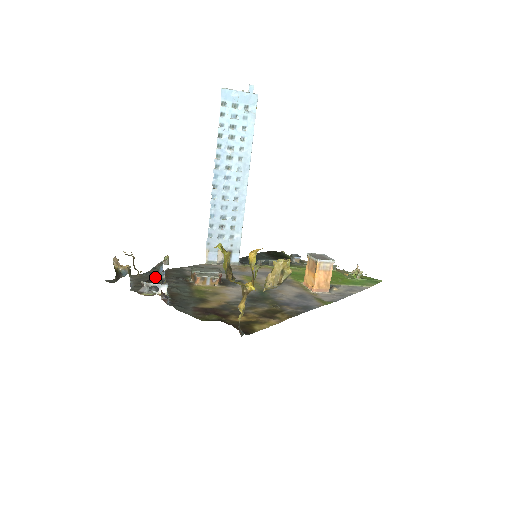
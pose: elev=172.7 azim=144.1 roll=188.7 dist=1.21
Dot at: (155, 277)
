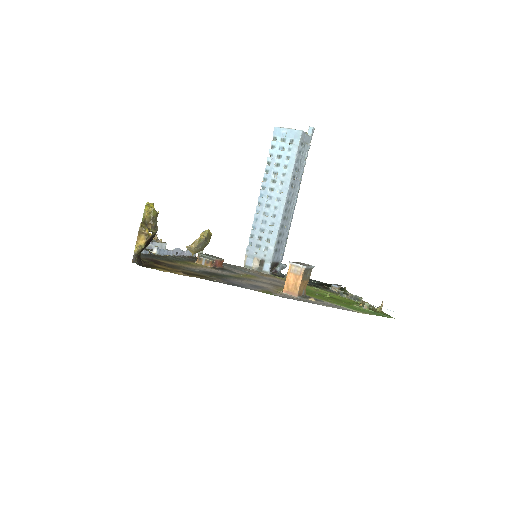
Dot at: occluded
